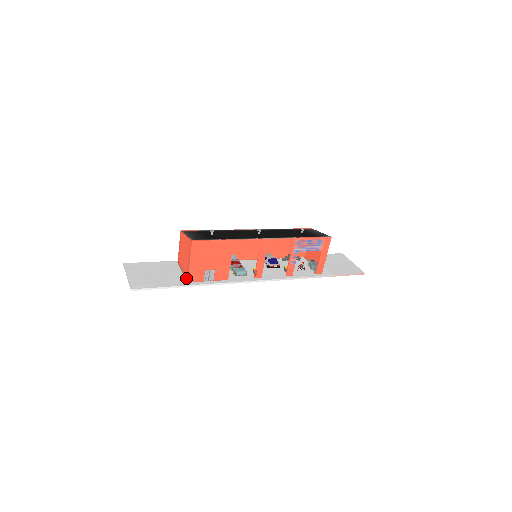
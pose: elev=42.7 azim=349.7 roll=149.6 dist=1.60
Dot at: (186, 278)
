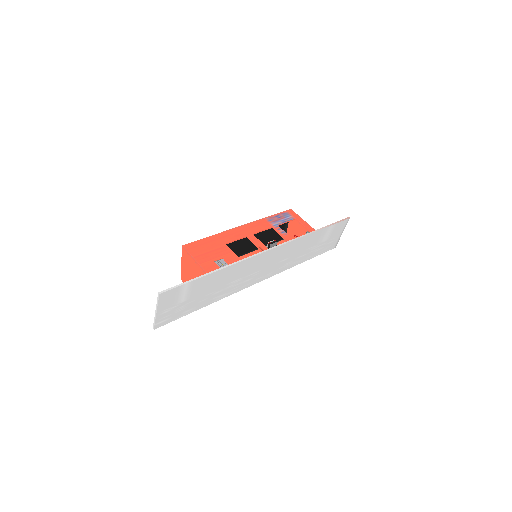
Dot at: occluded
